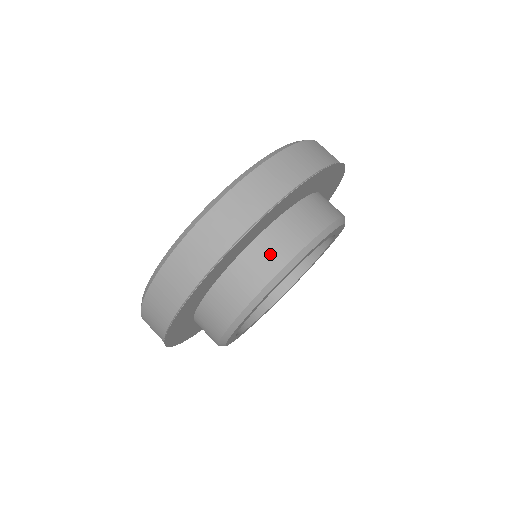
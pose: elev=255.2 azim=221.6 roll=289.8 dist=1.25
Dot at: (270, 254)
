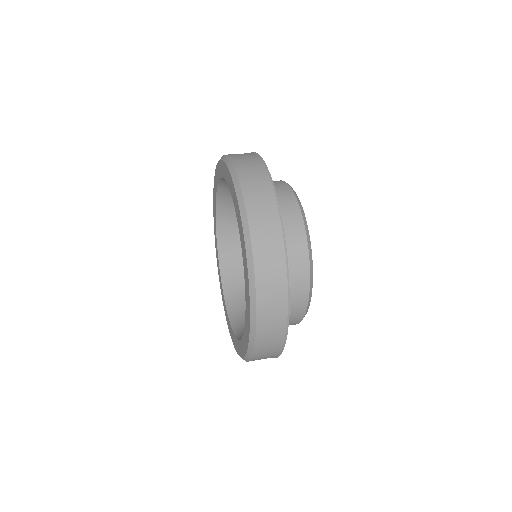
Dot at: (292, 317)
